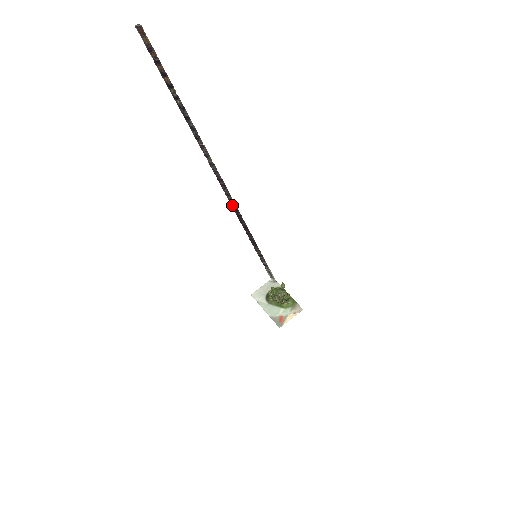
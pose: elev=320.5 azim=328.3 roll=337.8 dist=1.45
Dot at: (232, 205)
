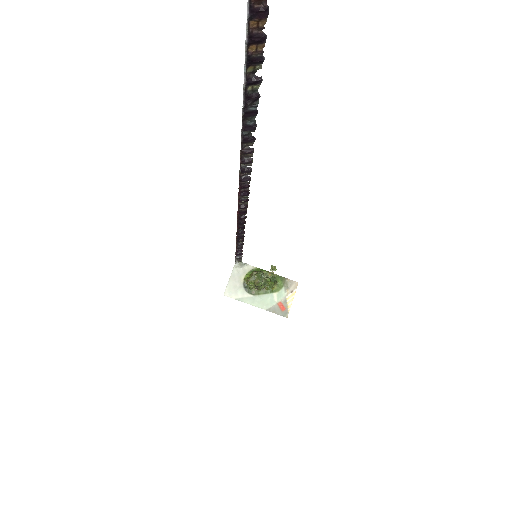
Dot at: (239, 210)
